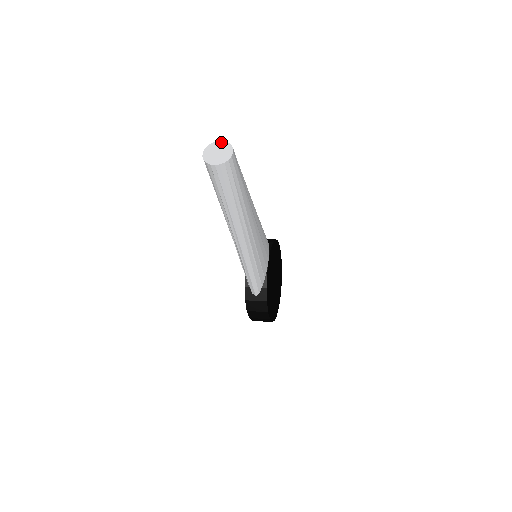
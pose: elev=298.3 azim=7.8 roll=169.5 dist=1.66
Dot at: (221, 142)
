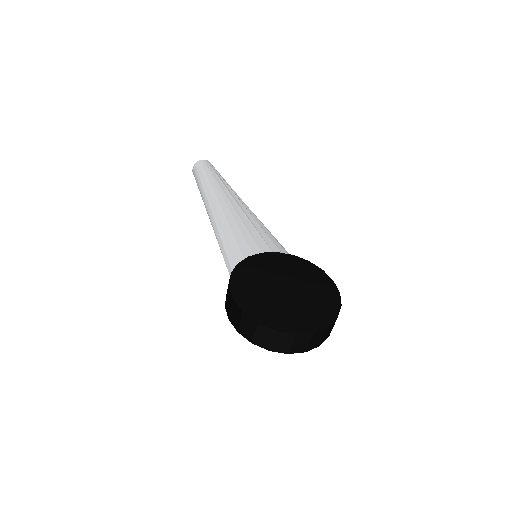
Dot at: occluded
